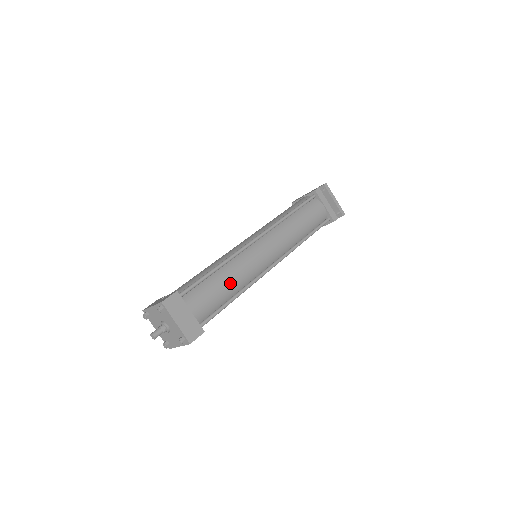
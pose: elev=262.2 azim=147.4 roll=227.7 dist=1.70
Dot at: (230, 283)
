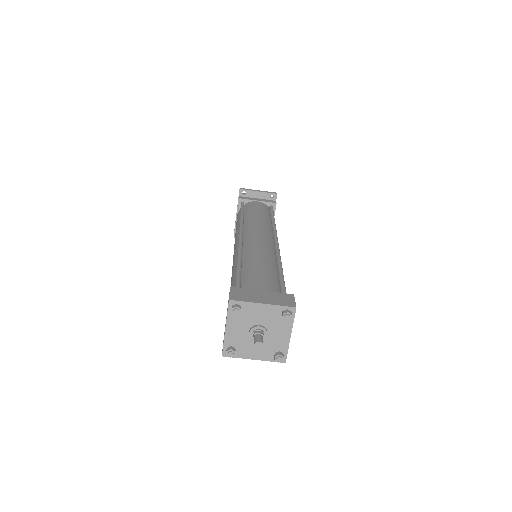
Dot at: (263, 262)
